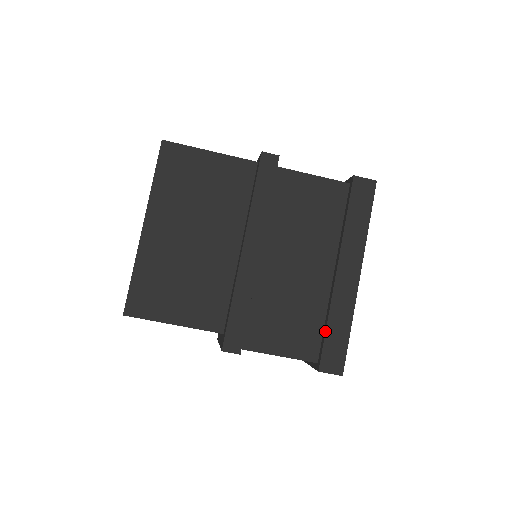
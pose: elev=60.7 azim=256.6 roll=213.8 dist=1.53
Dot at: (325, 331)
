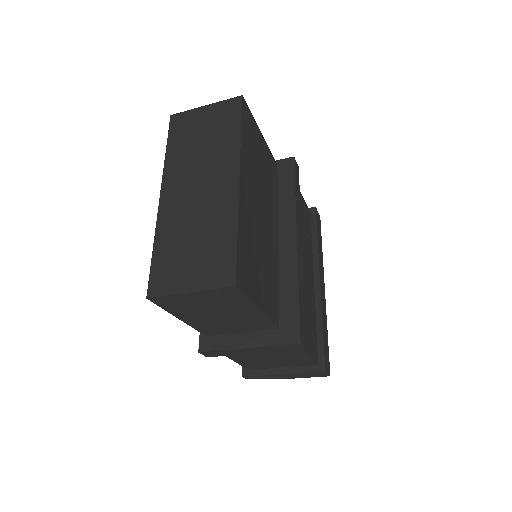
Dot at: (323, 333)
